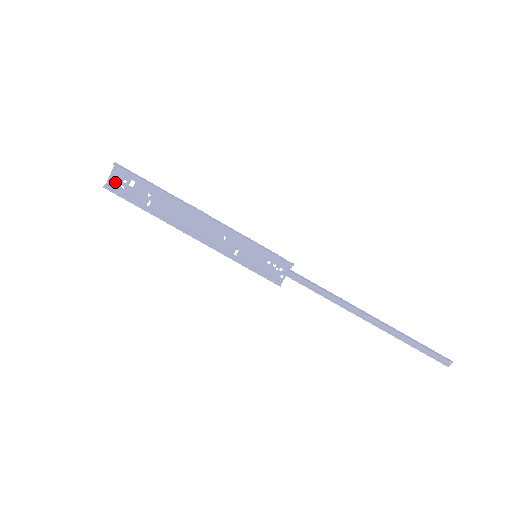
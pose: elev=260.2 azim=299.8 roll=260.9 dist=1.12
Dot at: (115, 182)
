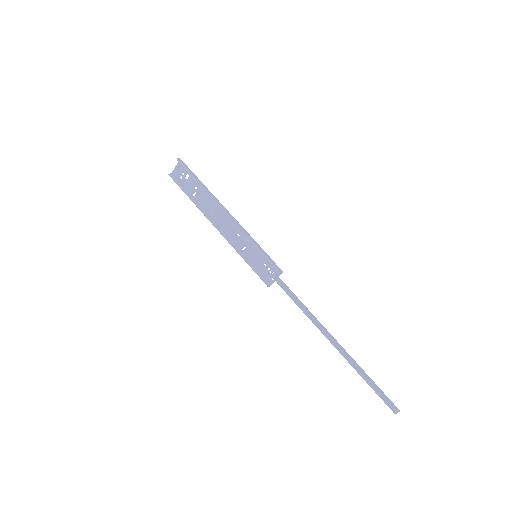
Dot at: (177, 173)
